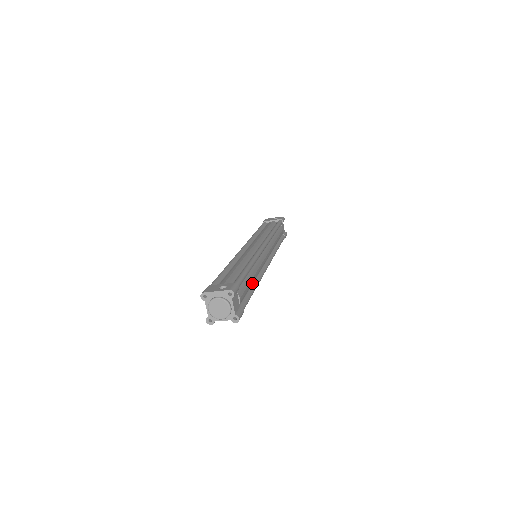
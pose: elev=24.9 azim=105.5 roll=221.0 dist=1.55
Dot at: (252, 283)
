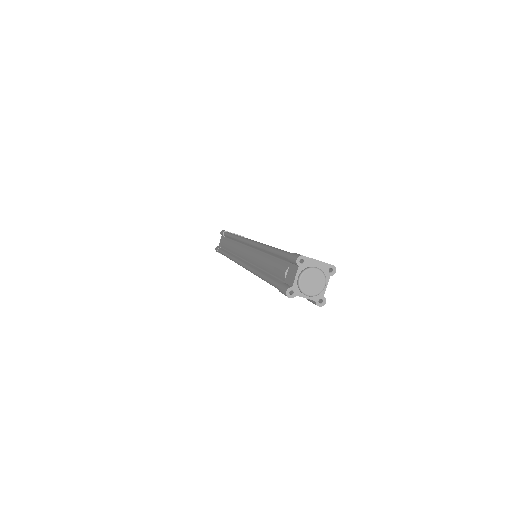
Dot at: occluded
